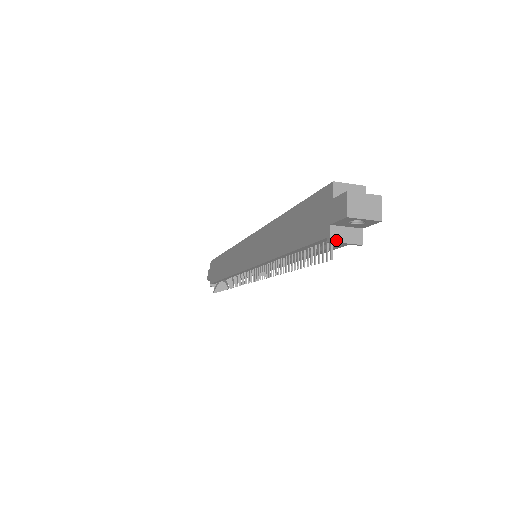
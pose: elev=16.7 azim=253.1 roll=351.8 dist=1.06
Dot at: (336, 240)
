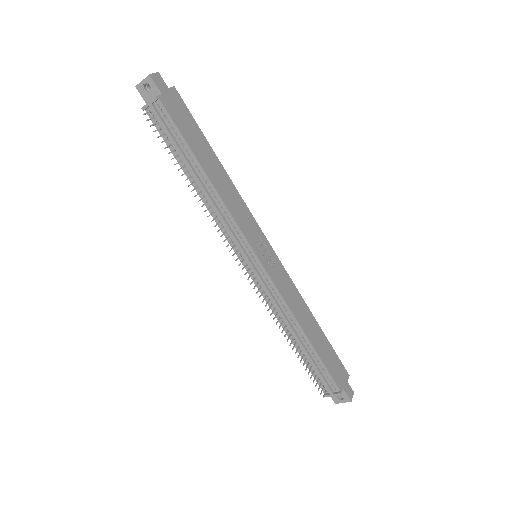
Dot at: (145, 106)
